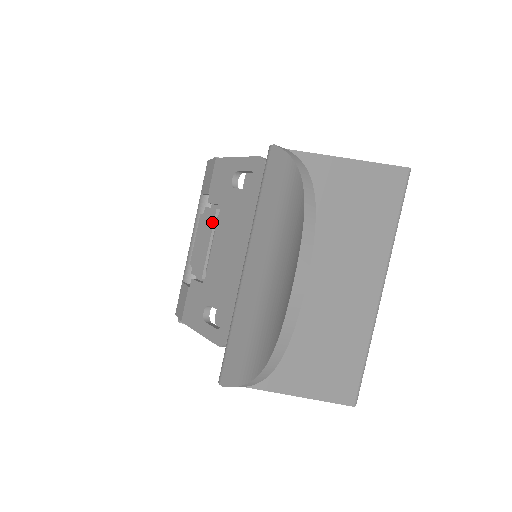
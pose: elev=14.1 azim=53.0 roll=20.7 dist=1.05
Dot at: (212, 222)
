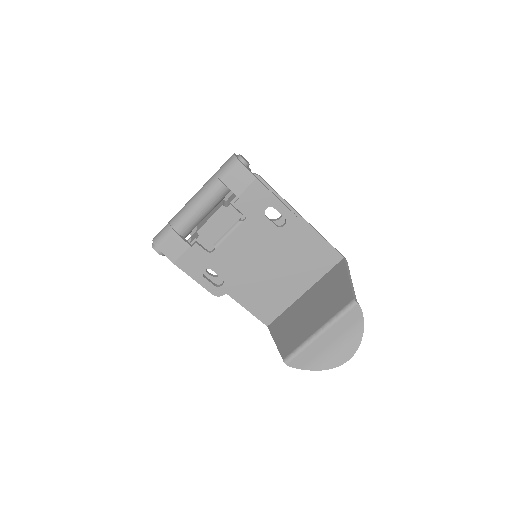
Dot at: (235, 221)
